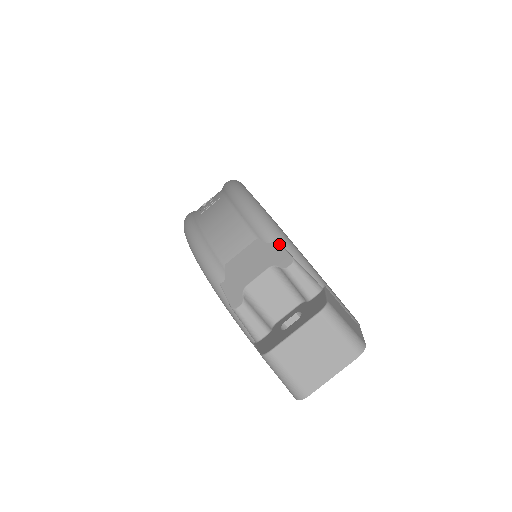
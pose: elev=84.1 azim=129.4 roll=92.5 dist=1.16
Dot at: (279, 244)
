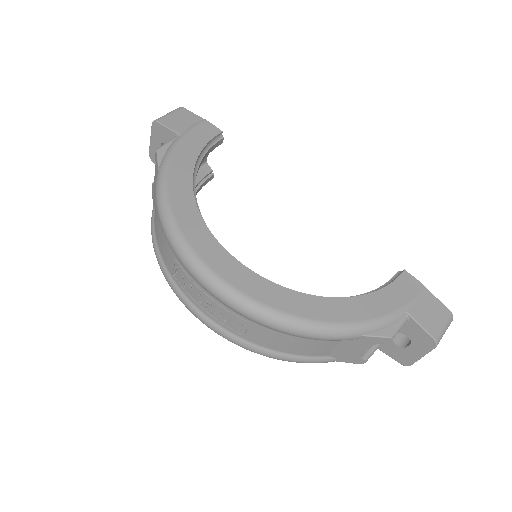
Dot at: (369, 337)
